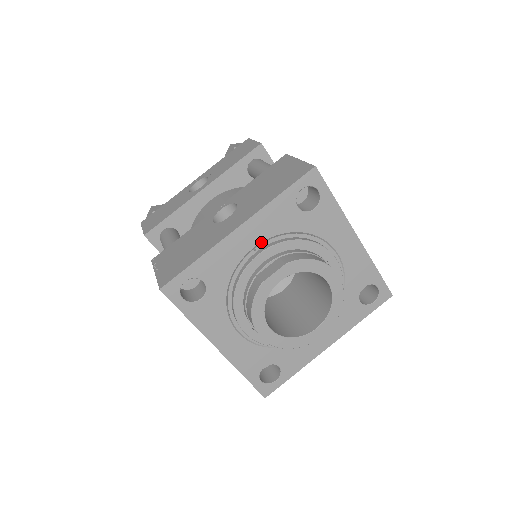
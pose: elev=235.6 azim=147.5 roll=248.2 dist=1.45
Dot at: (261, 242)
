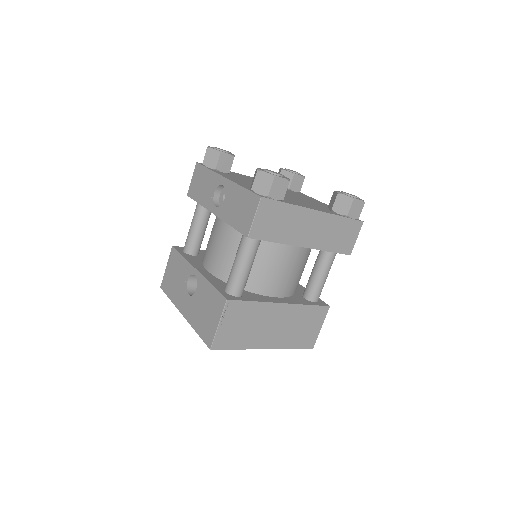
Dot at: occluded
